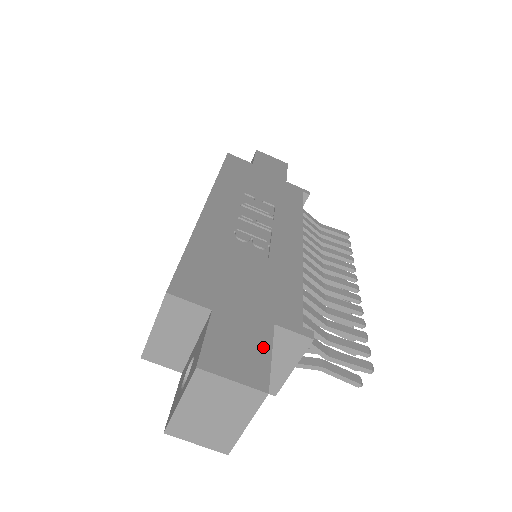
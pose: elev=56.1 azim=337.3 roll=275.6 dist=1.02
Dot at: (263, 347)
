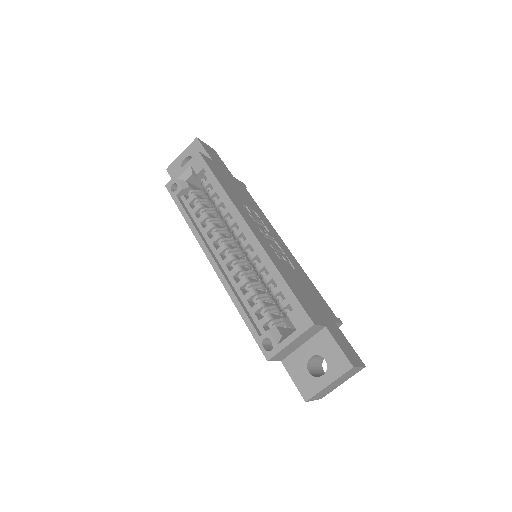
Dot at: (346, 340)
